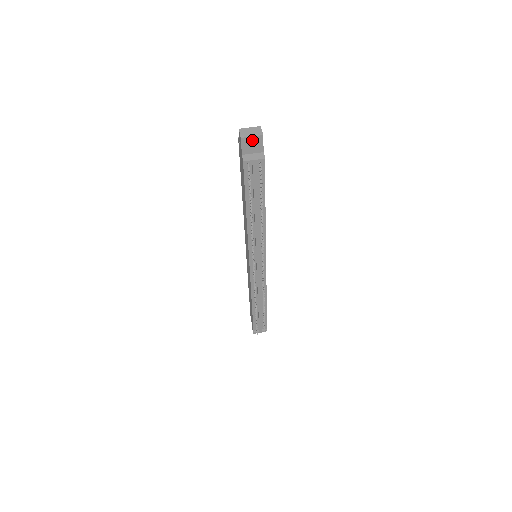
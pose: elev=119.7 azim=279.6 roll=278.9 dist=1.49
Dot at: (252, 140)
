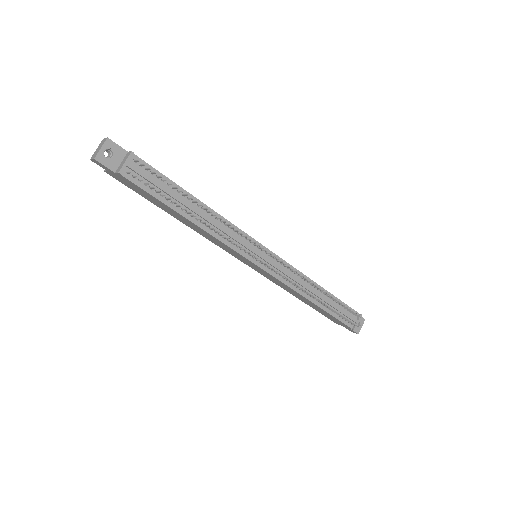
Dot at: (109, 155)
